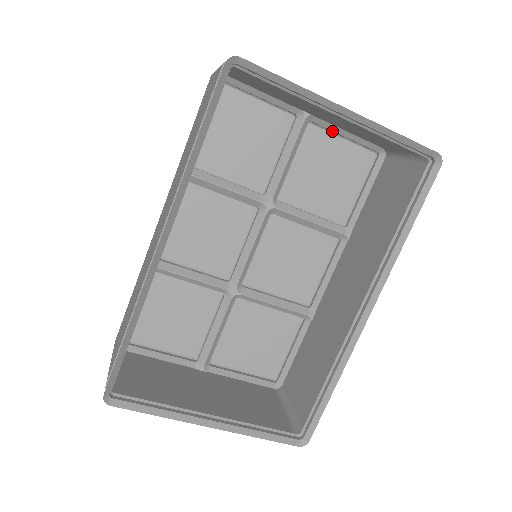
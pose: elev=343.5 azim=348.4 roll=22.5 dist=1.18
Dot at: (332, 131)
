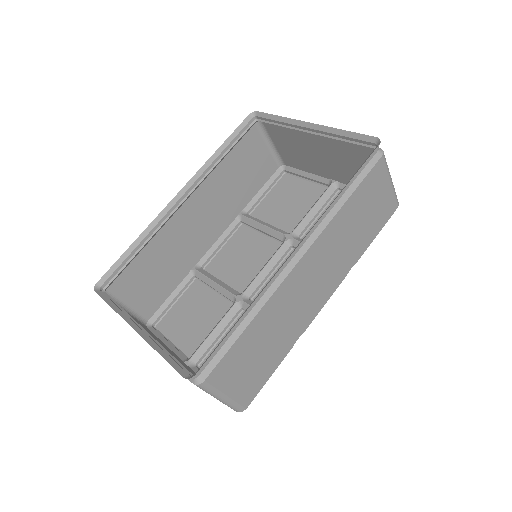
Dot at: occluded
